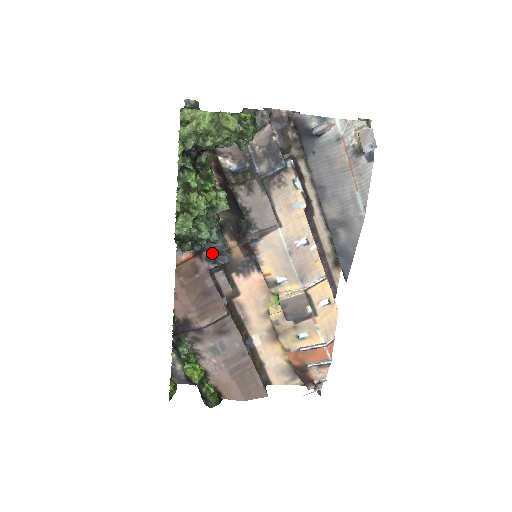
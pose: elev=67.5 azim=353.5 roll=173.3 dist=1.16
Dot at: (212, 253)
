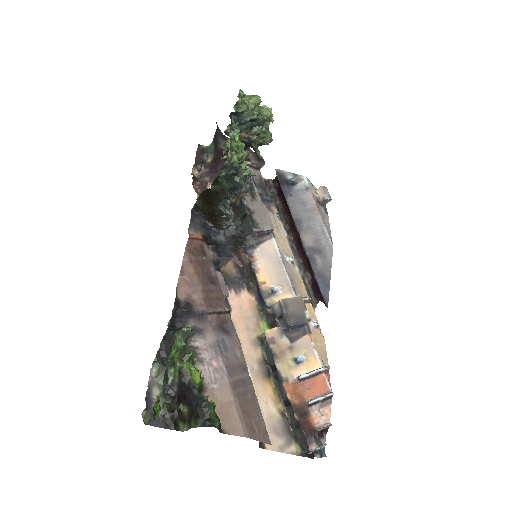
Dot at: (217, 245)
